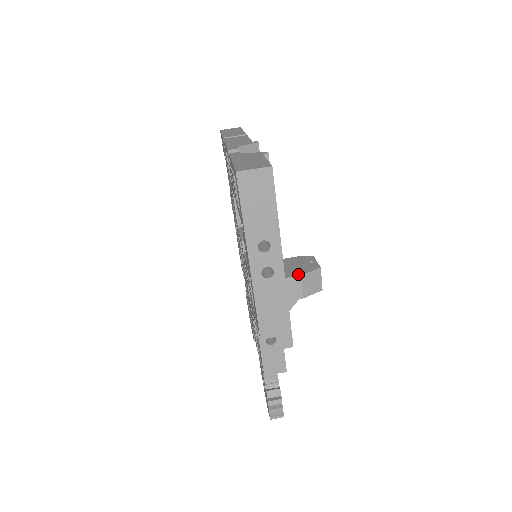
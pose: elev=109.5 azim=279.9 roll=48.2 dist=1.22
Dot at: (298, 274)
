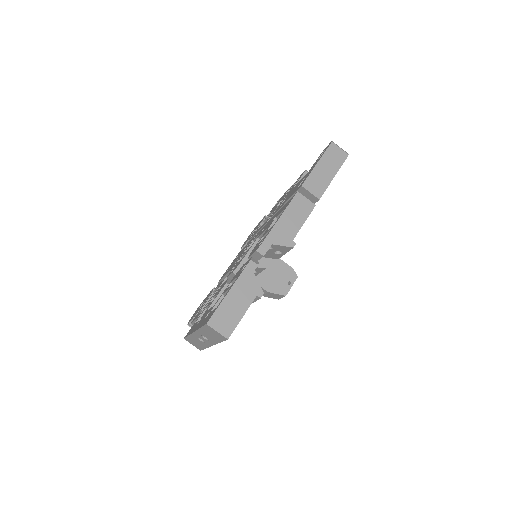
Dot at: (268, 289)
